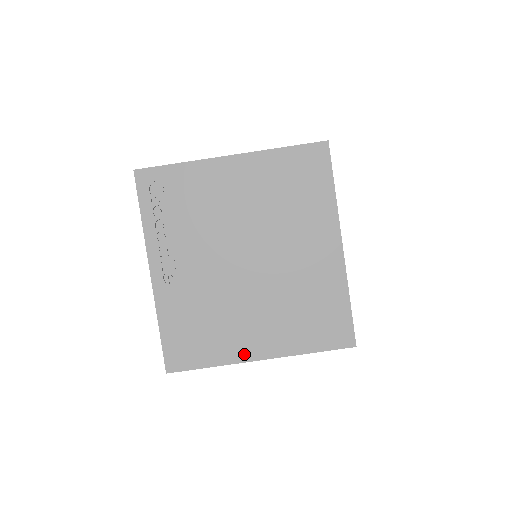
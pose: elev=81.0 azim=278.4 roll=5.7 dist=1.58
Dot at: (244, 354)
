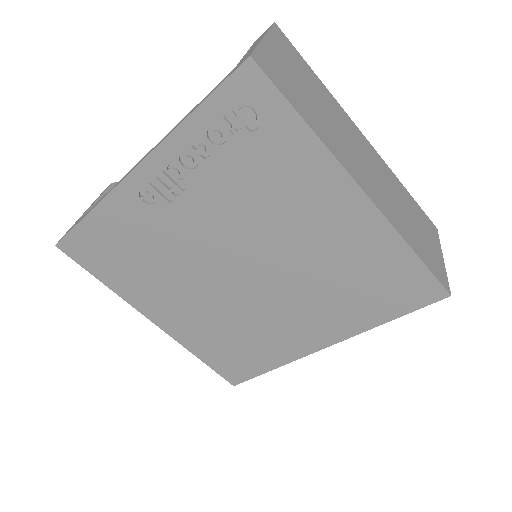
Dot at: (144, 307)
